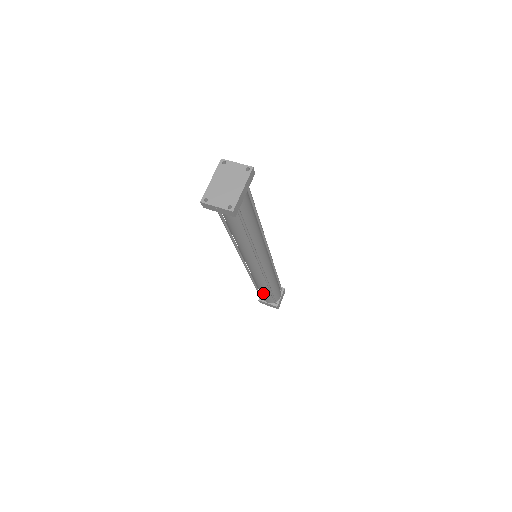
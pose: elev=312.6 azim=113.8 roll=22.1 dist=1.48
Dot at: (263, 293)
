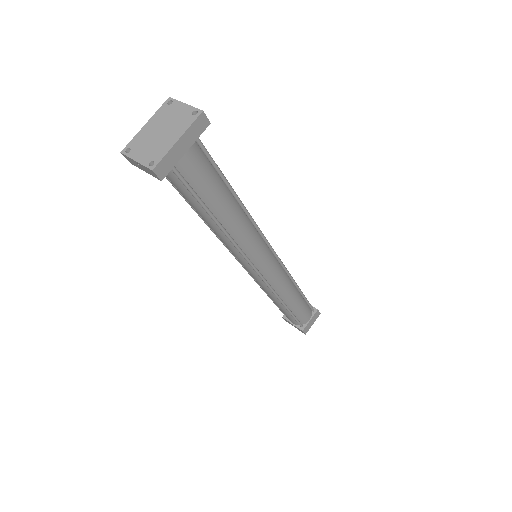
Dot at: (280, 309)
